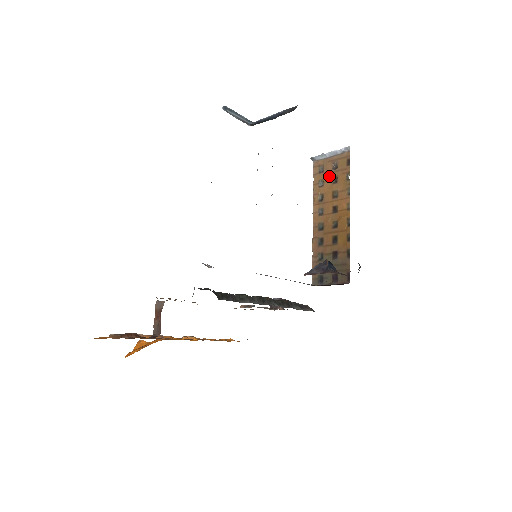
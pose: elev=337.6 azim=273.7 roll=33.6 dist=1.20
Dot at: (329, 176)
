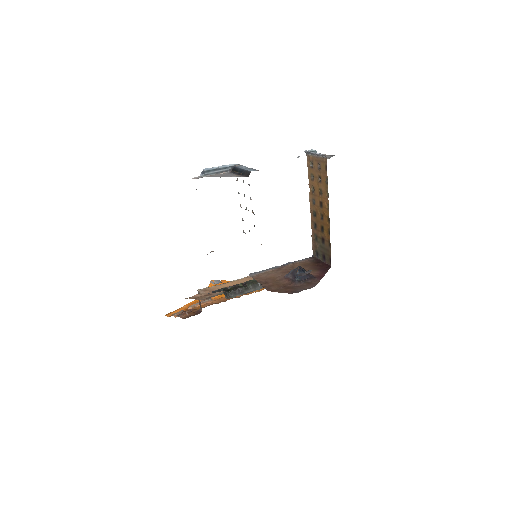
Dot at: (316, 174)
